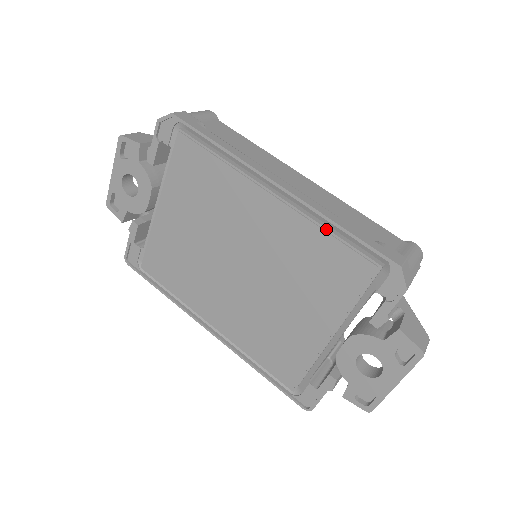
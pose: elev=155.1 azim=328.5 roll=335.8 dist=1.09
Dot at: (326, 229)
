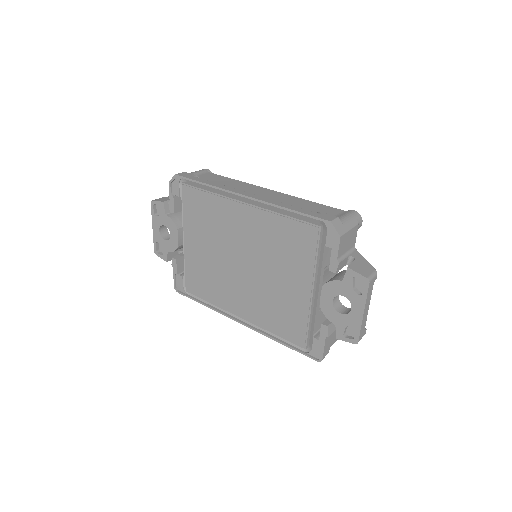
Dot at: (281, 214)
